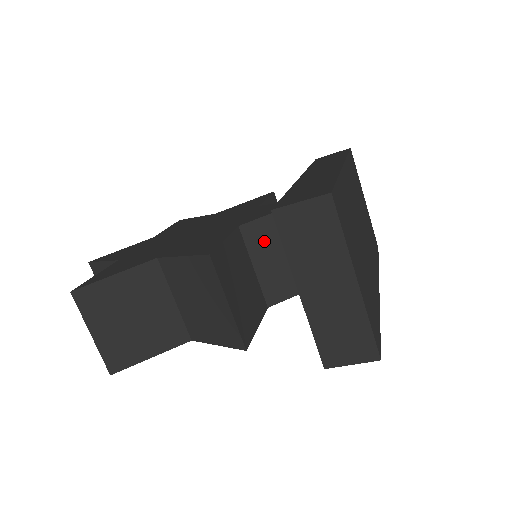
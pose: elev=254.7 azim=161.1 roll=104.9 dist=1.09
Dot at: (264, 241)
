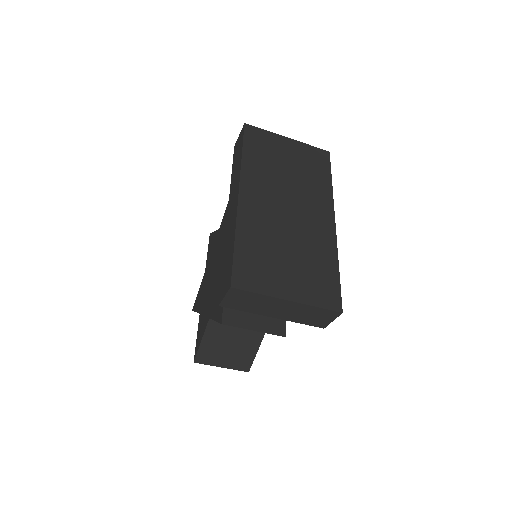
Dot at: occluded
